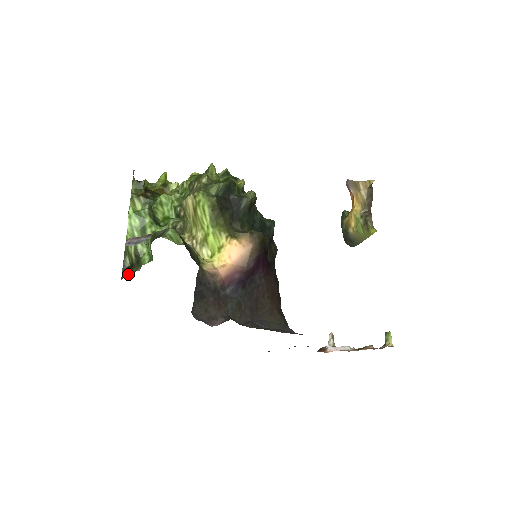
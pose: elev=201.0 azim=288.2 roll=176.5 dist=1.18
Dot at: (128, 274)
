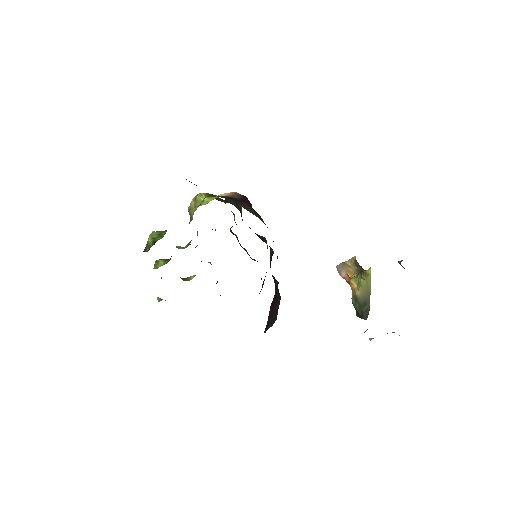
Dot at: occluded
